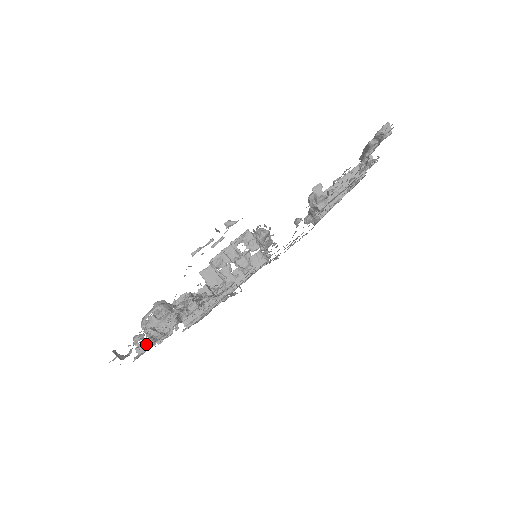
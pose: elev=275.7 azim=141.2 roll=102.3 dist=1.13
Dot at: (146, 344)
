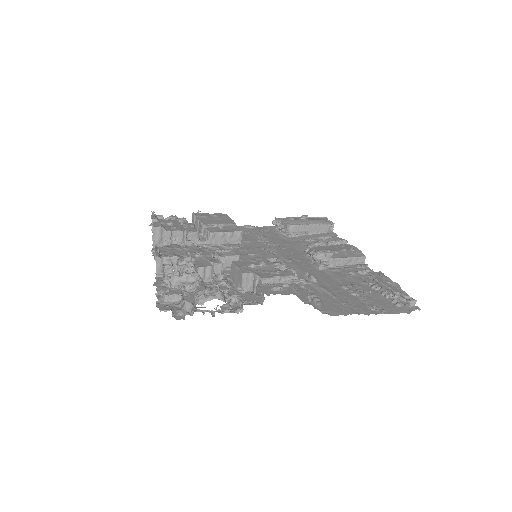
Dot at: (176, 297)
